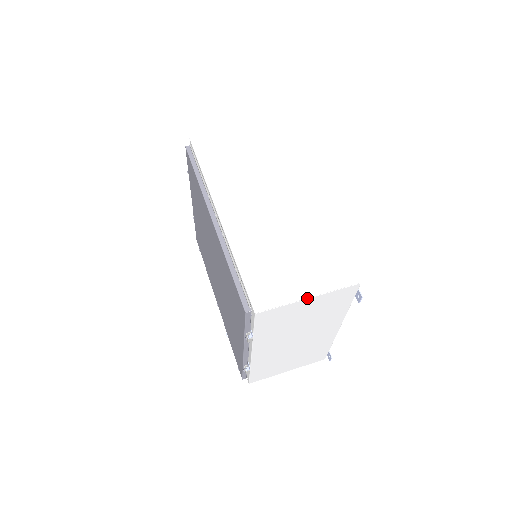
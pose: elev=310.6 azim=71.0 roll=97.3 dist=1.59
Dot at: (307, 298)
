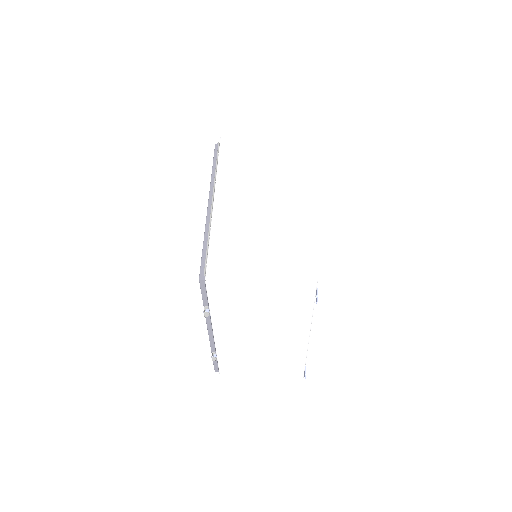
Dot at: (259, 280)
